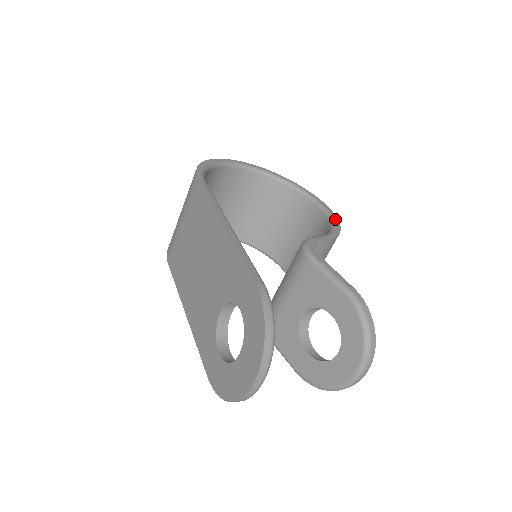
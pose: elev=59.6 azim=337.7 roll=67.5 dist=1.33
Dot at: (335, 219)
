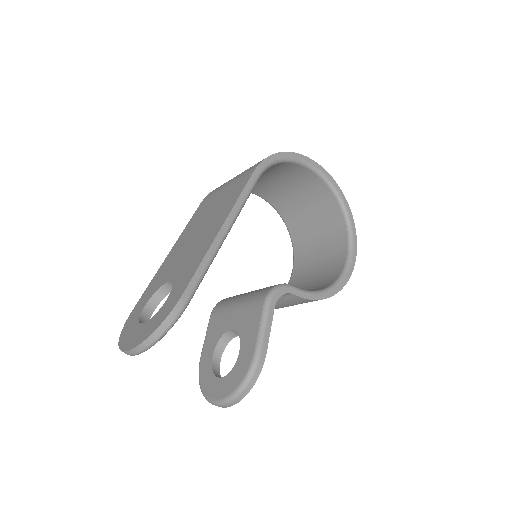
Dot at: (343, 282)
